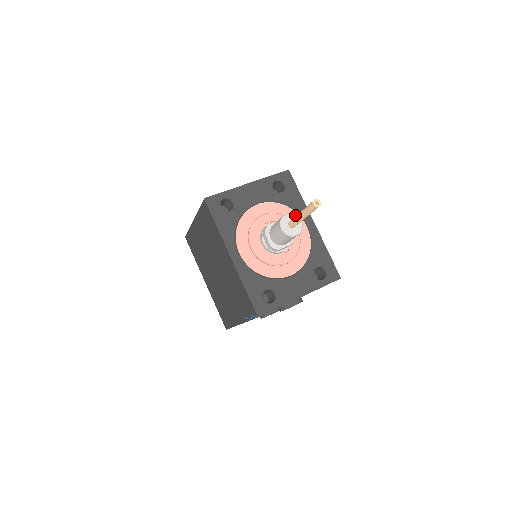
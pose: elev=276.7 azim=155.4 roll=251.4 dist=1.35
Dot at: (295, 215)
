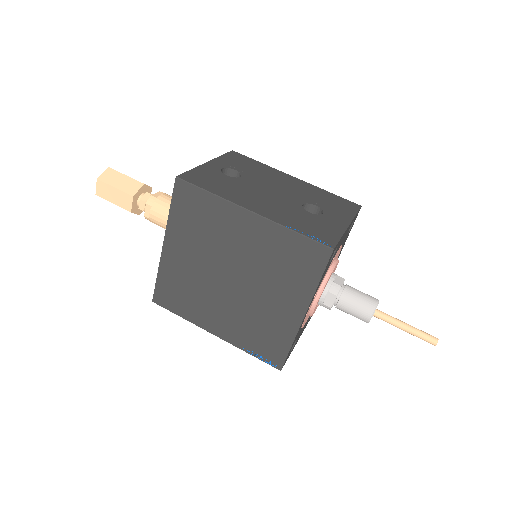
Dot at: occluded
